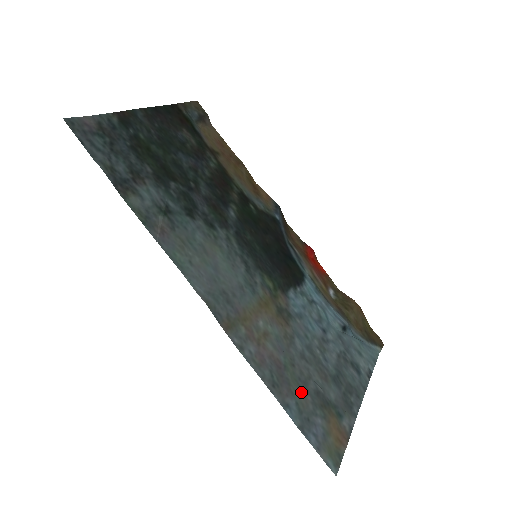
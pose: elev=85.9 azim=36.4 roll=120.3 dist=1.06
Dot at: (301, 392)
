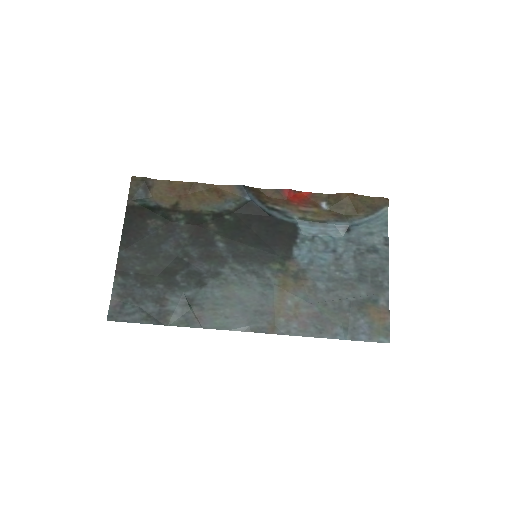
Dot at: (340, 317)
